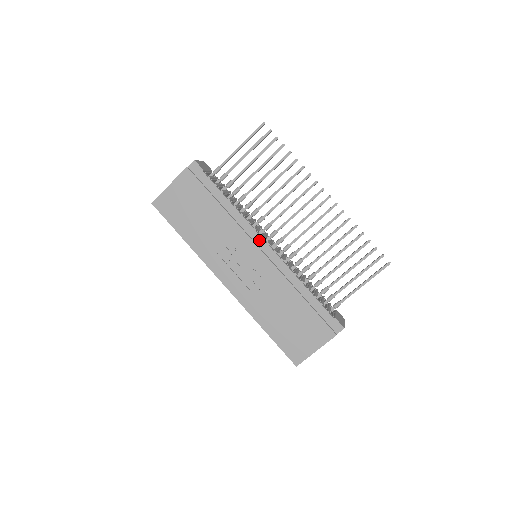
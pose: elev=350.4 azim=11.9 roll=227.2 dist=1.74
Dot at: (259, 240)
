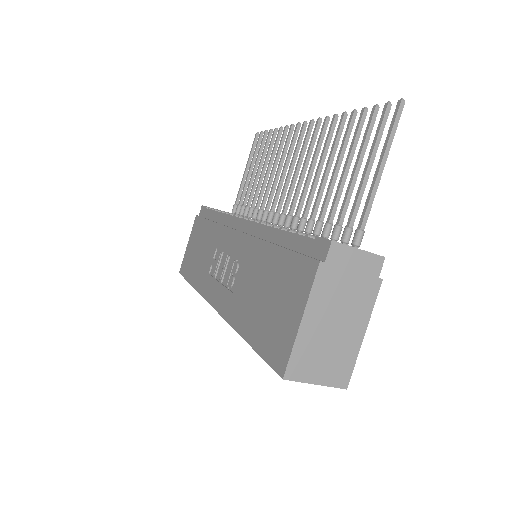
Dot at: (237, 223)
